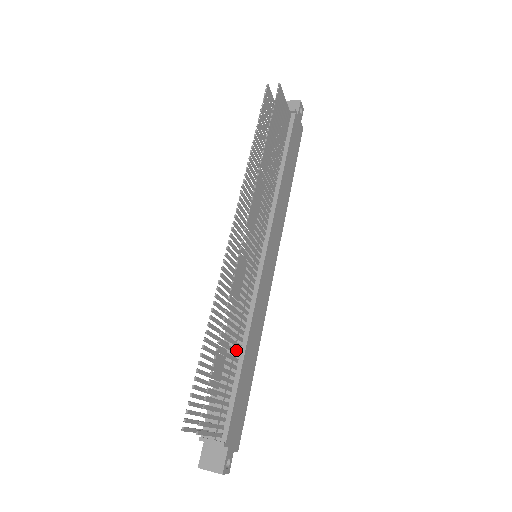
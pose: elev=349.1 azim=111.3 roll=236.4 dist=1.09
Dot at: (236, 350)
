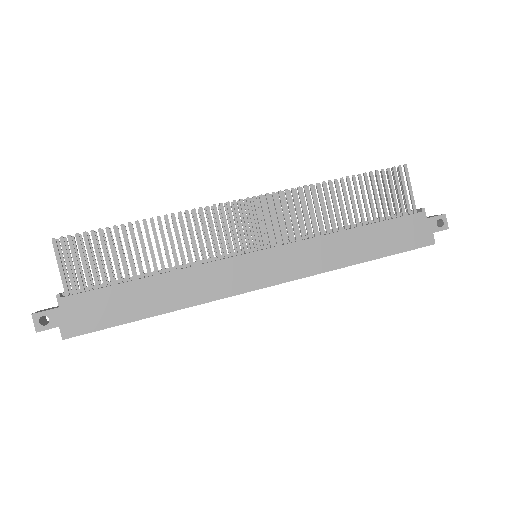
Dot at: occluded
